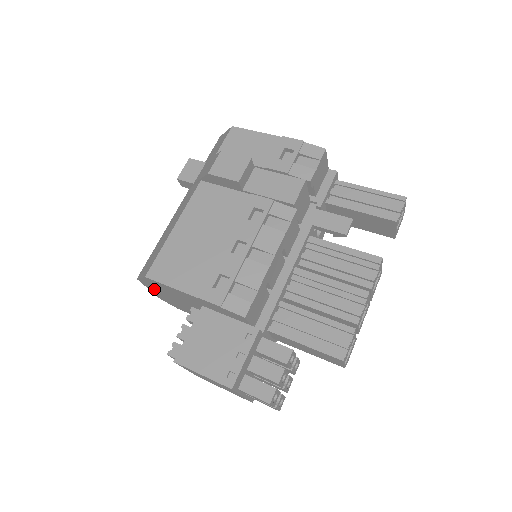
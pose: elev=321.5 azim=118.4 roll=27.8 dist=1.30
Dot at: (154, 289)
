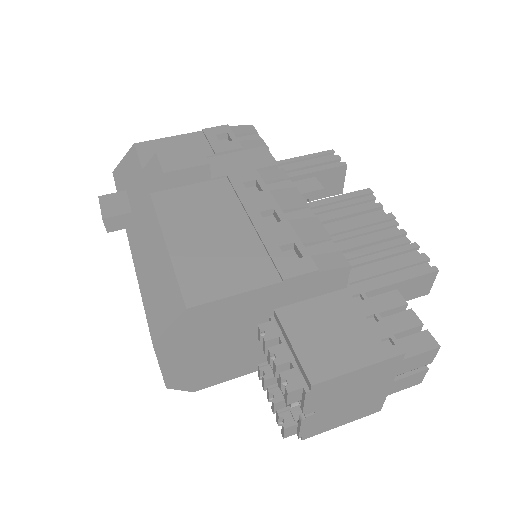
Dot at: (177, 352)
